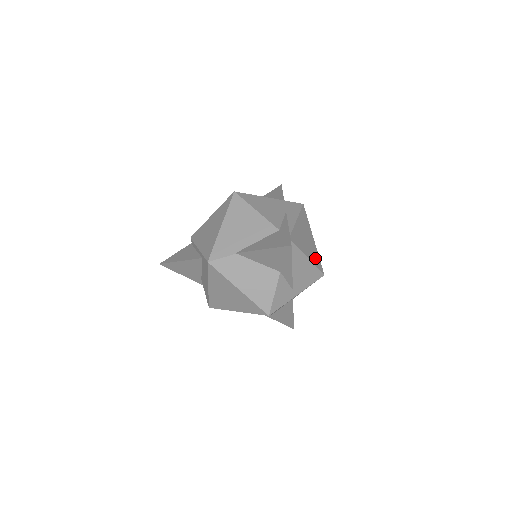
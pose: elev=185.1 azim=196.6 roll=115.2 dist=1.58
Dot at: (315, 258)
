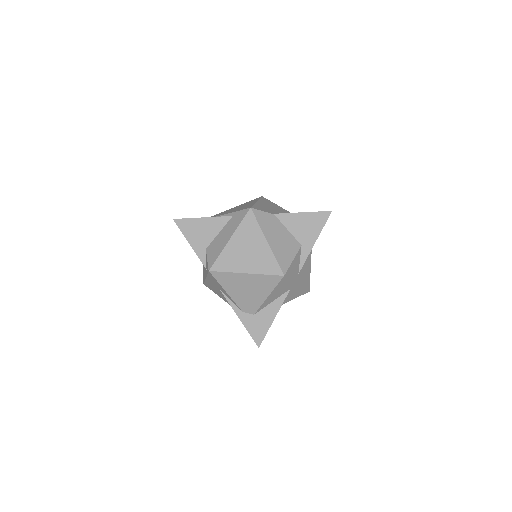
Dot at: occluded
